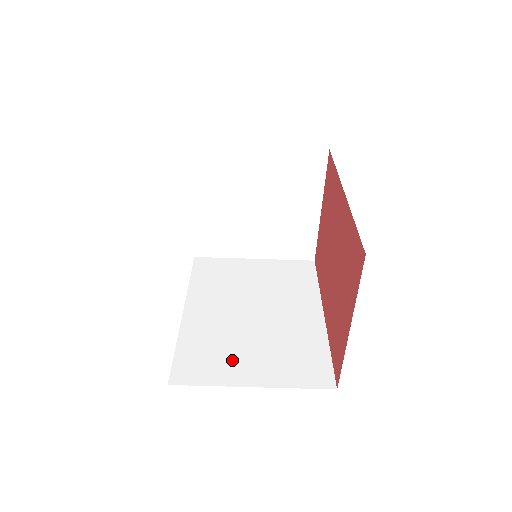
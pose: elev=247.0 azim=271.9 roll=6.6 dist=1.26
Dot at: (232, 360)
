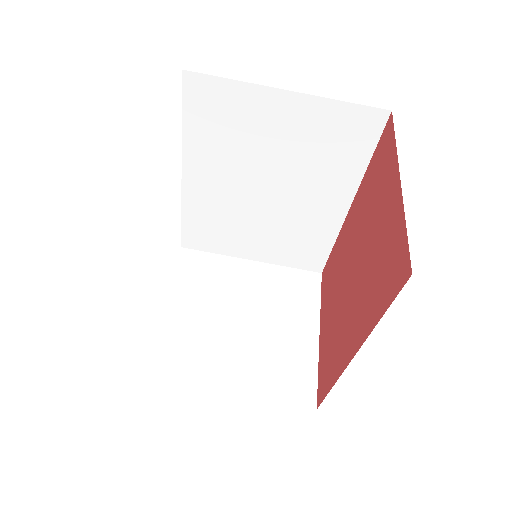
Dot at: occluded
